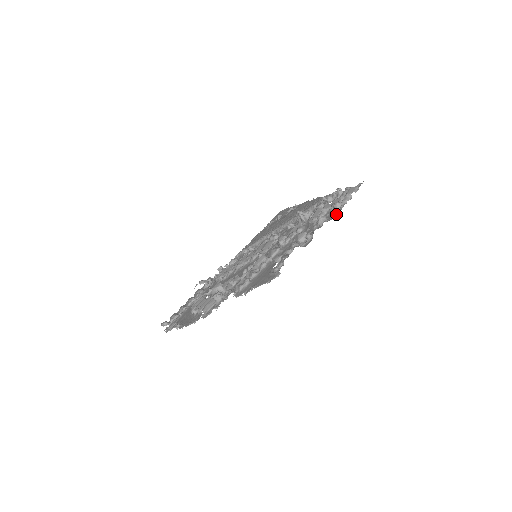
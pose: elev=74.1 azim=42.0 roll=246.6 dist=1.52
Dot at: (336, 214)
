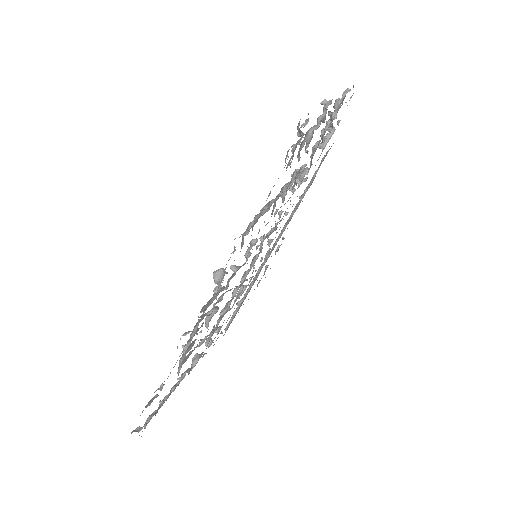
Dot at: (342, 100)
